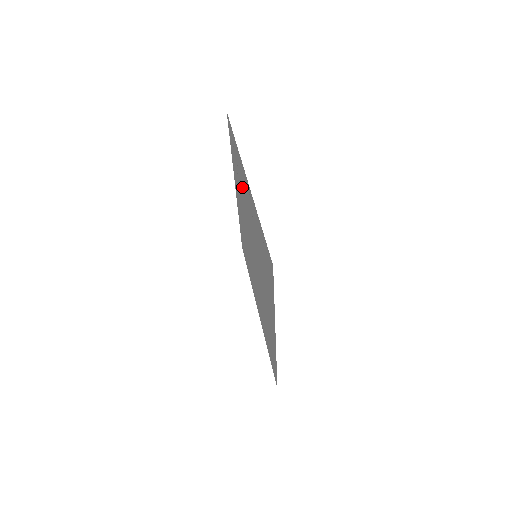
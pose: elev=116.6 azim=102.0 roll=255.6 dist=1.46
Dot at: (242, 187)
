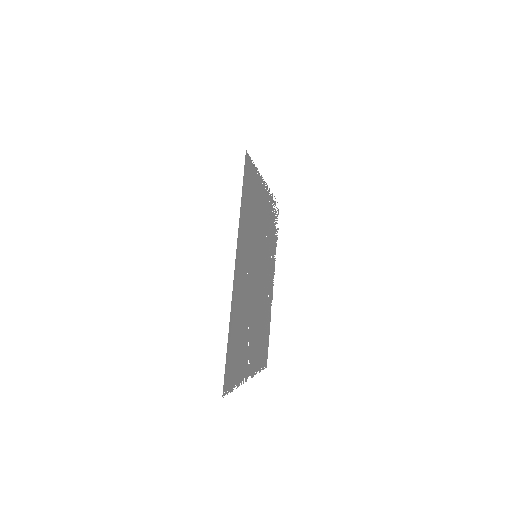
Dot at: (268, 226)
